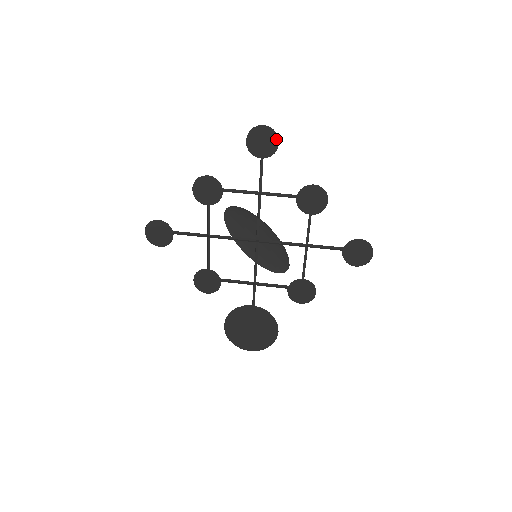
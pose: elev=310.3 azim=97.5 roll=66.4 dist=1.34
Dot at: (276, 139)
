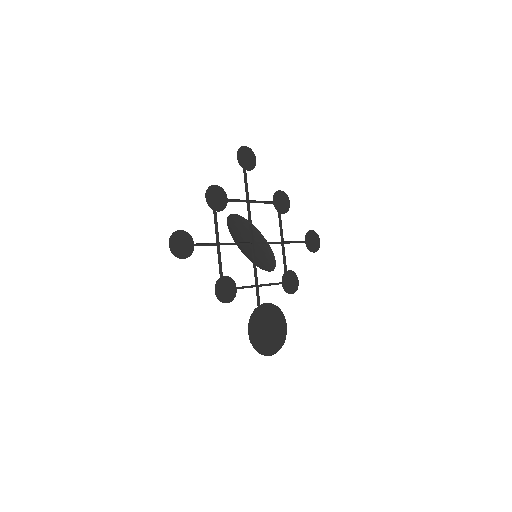
Dot at: (254, 157)
